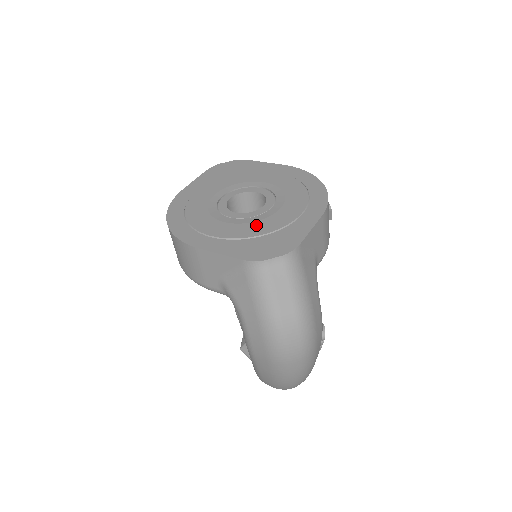
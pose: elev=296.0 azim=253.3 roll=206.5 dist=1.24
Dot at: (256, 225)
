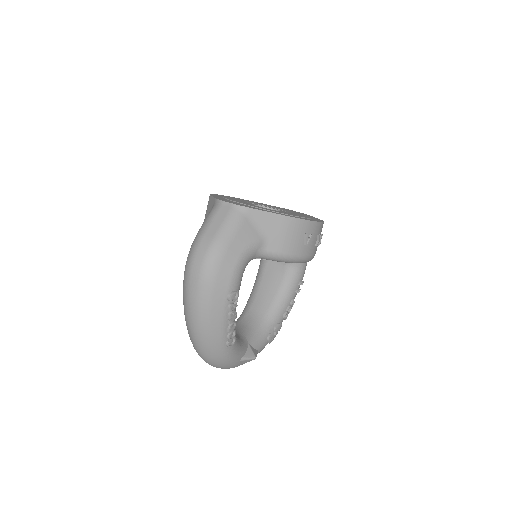
Dot at: (249, 204)
